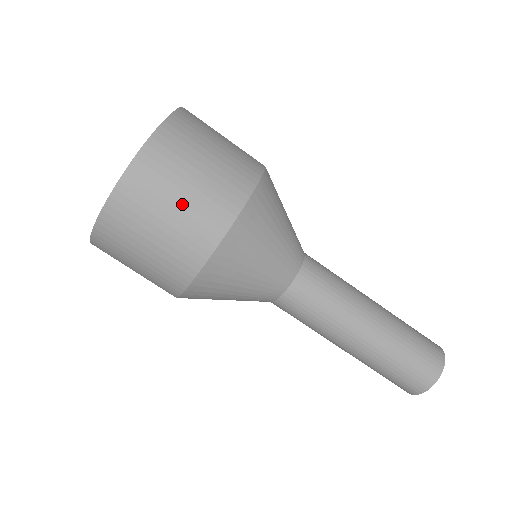
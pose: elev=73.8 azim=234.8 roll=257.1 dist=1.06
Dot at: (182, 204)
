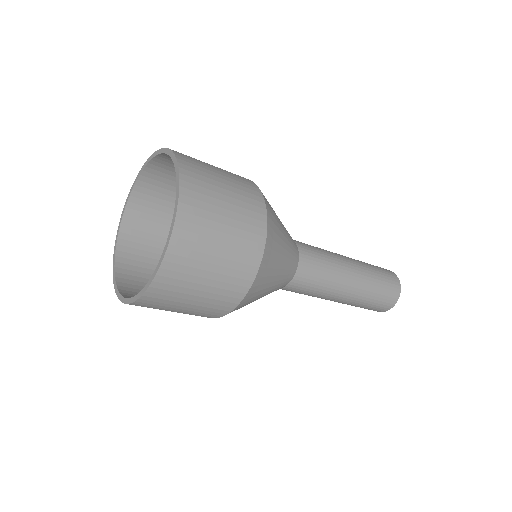
Dot at: occluded
